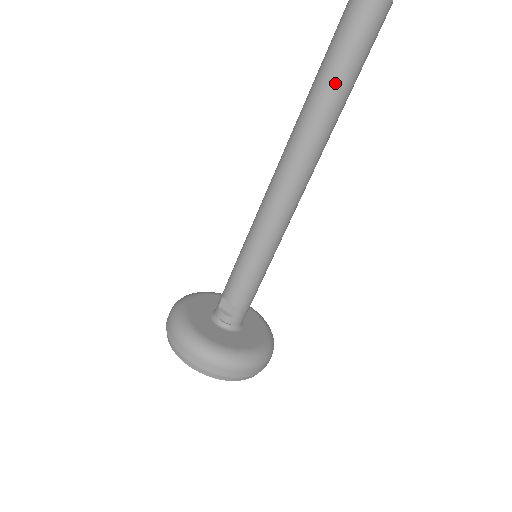
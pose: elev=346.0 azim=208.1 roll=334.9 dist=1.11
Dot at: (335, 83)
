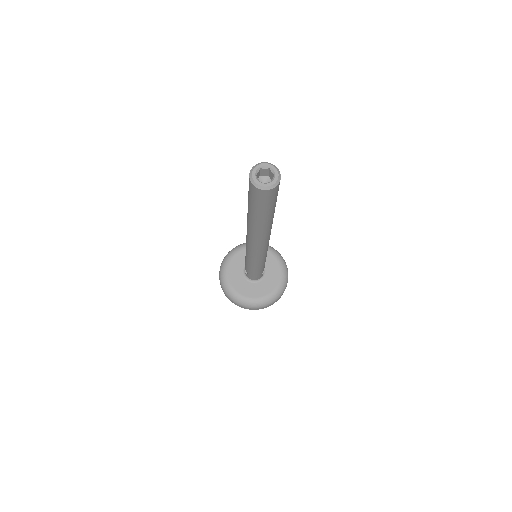
Dot at: (249, 211)
